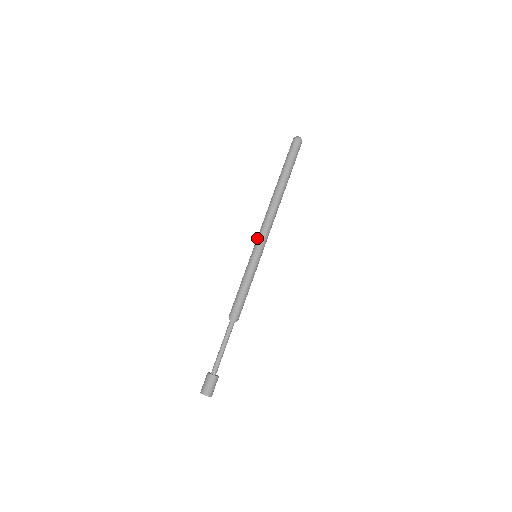
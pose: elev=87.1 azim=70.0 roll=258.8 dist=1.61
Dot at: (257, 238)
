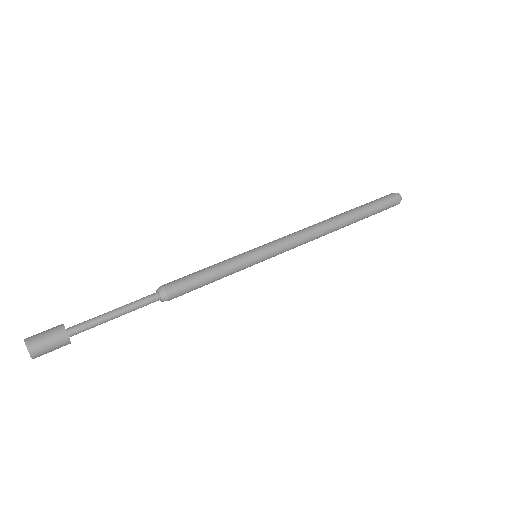
Dot at: occluded
